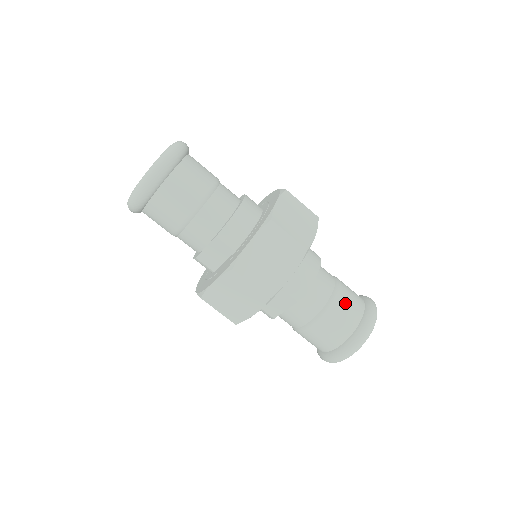
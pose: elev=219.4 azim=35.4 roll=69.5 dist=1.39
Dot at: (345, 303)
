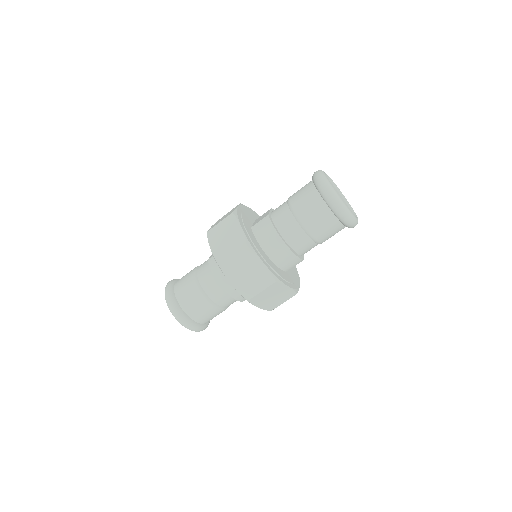
Dot at: (319, 228)
